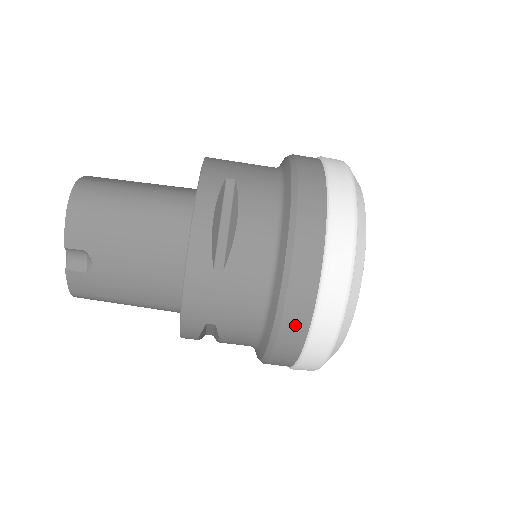
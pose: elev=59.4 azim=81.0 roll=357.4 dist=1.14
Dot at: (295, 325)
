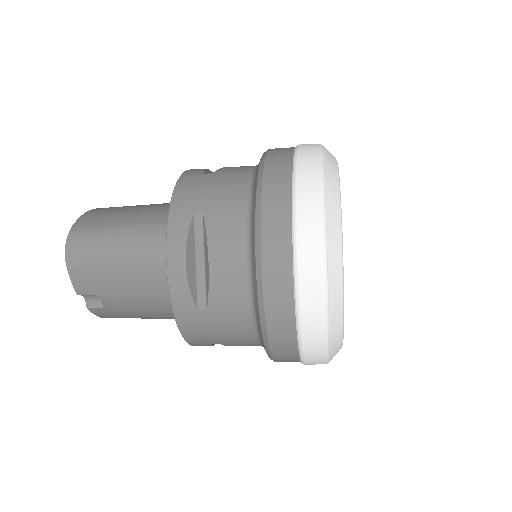
Dot at: (284, 349)
